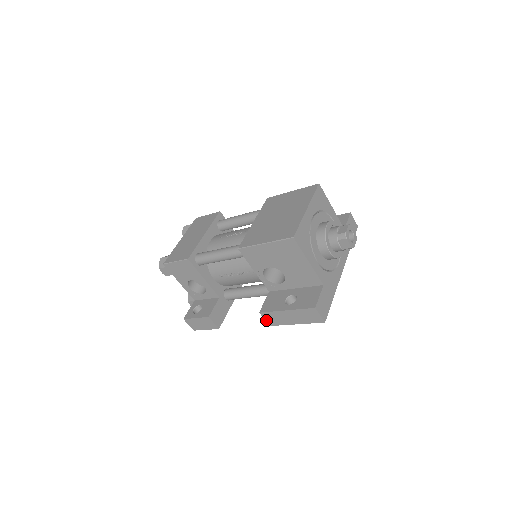
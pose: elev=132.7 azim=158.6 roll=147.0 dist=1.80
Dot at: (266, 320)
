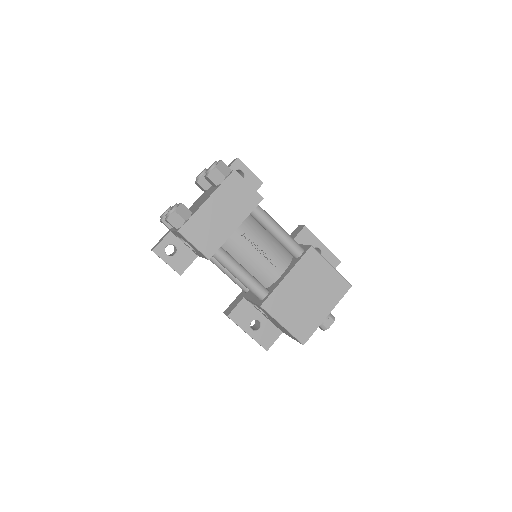
Dot at: occluded
